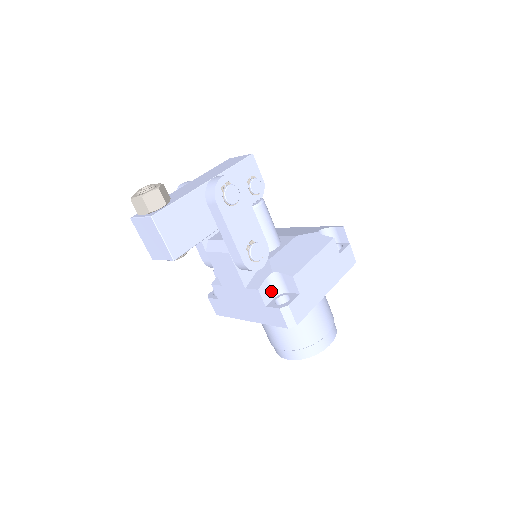
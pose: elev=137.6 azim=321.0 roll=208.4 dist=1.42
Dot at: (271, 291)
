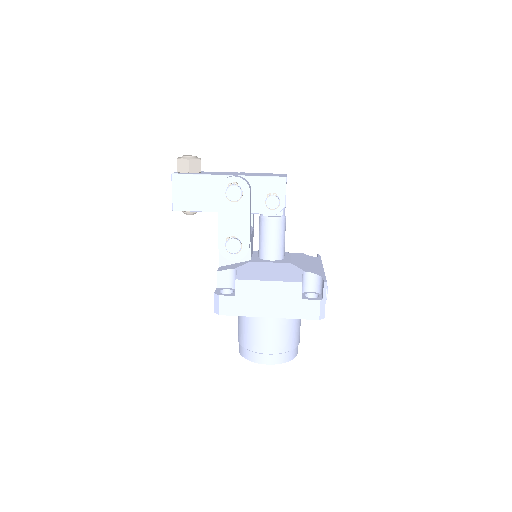
Dot at: (229, 281)
